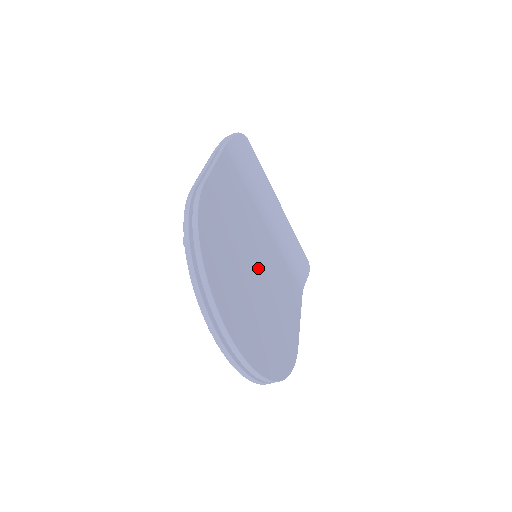
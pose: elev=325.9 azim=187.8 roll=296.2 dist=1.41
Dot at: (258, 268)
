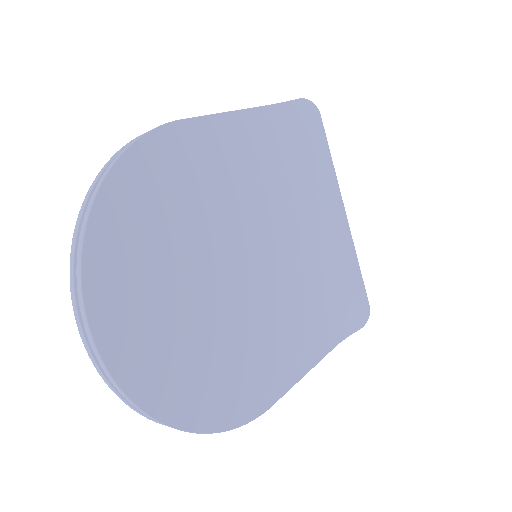
Dot at: (240, 268)
